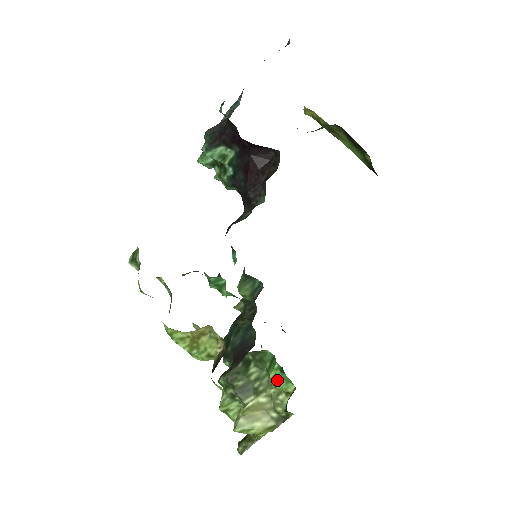
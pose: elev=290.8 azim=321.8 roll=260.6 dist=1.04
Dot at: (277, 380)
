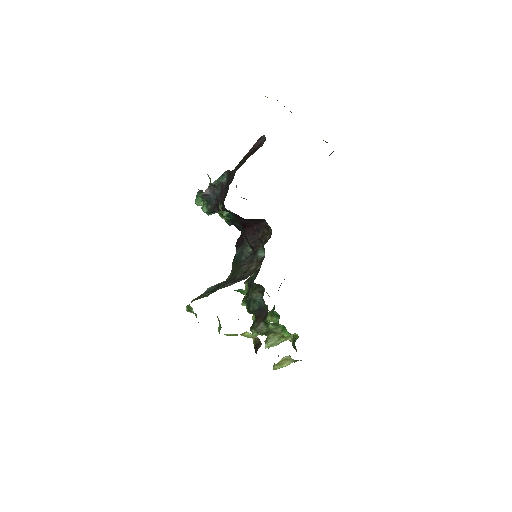
Dot at: occluded
